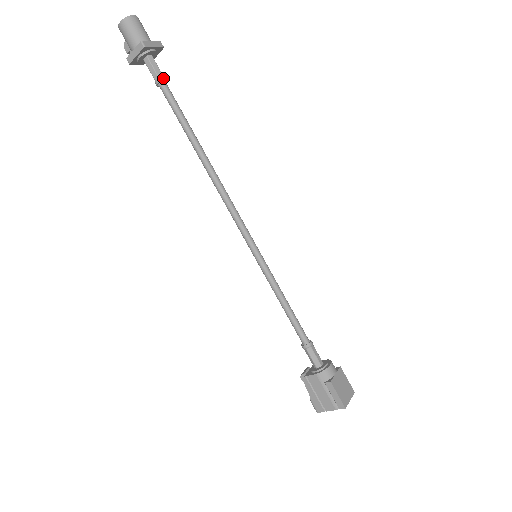
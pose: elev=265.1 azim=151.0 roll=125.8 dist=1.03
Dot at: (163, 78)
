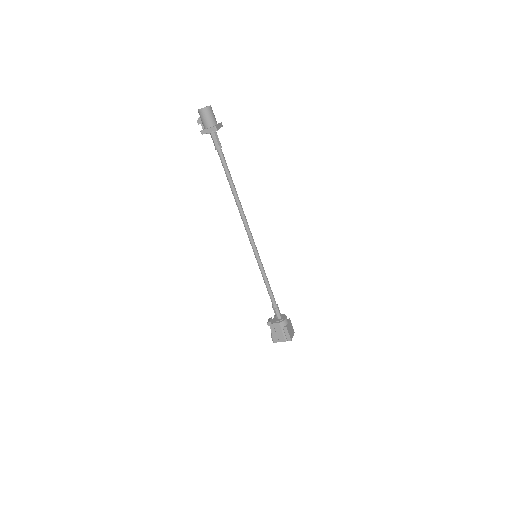
Dot at: (221, 147)
